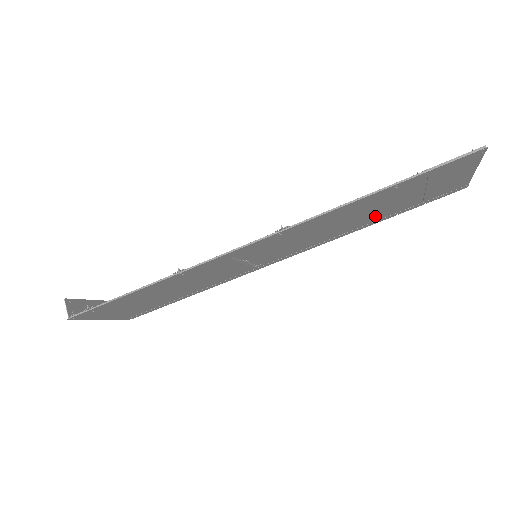
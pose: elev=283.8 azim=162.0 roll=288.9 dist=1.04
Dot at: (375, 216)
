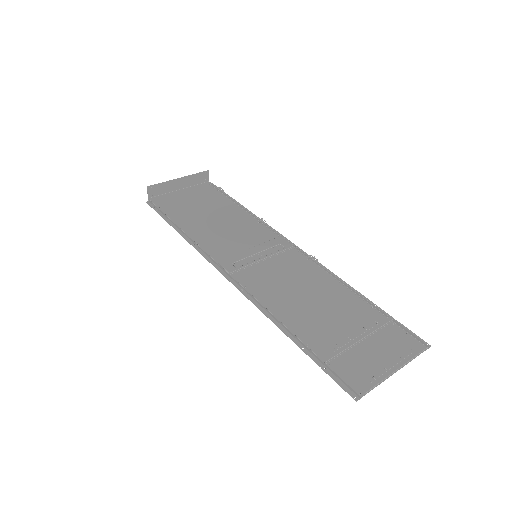
Dot at: (343, 304)
